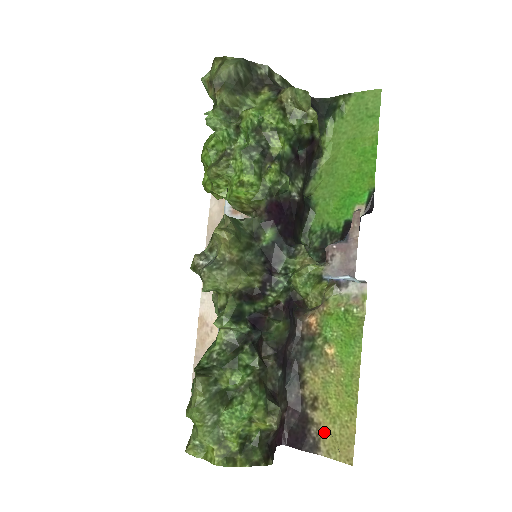
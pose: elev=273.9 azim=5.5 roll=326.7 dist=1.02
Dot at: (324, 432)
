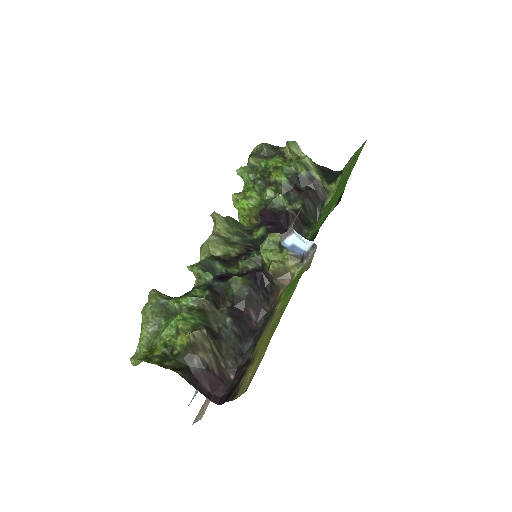
Dot at: (246, 377)
